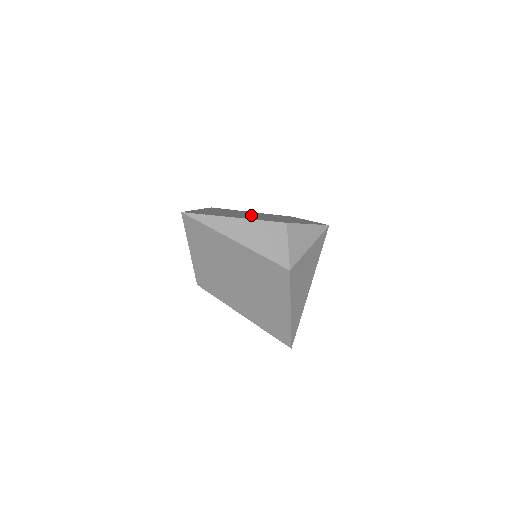
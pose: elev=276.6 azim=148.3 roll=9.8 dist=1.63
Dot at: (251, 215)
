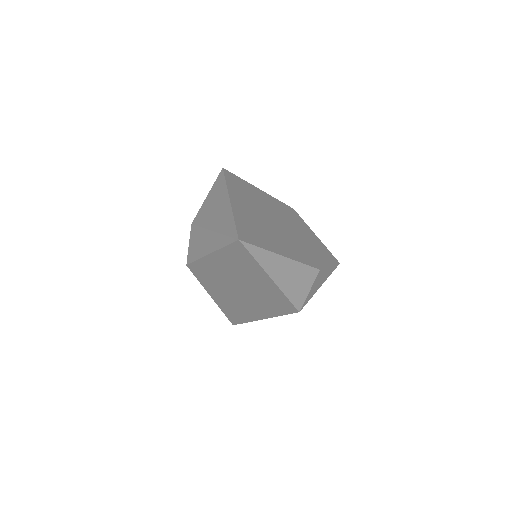
Dot at: (277, 224)
